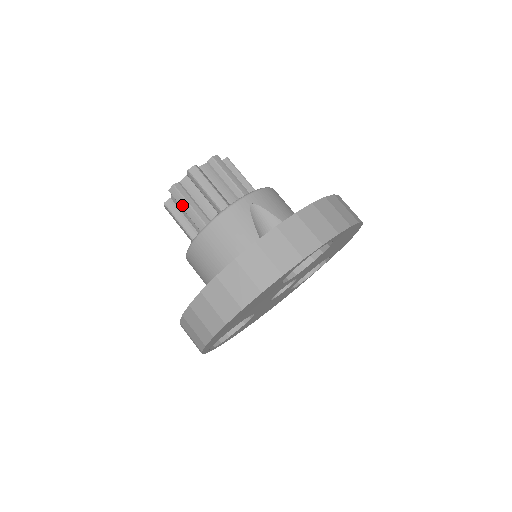
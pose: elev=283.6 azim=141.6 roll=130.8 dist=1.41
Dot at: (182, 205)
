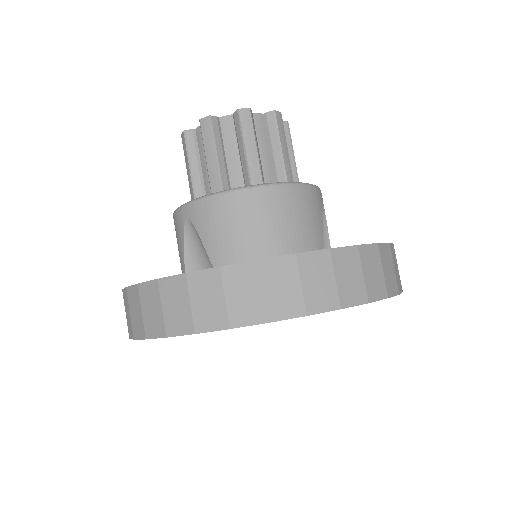
Dot at: (247, 138)
